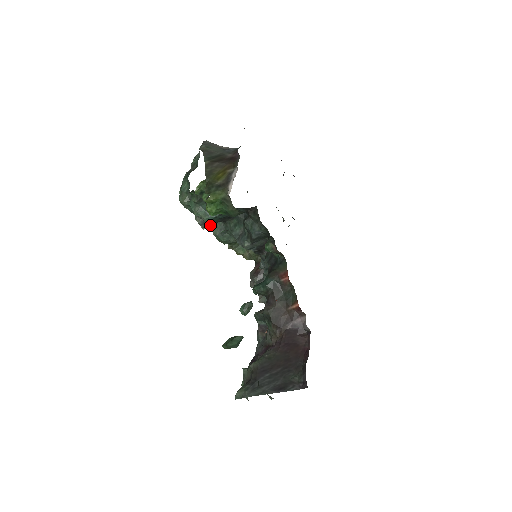
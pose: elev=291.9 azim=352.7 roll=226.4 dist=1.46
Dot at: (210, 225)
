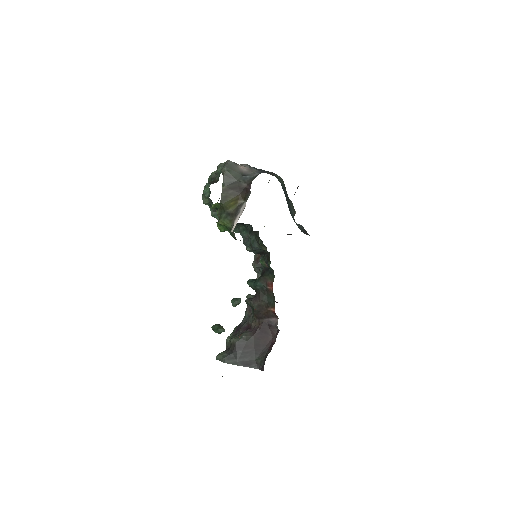
Dot at: occluded
